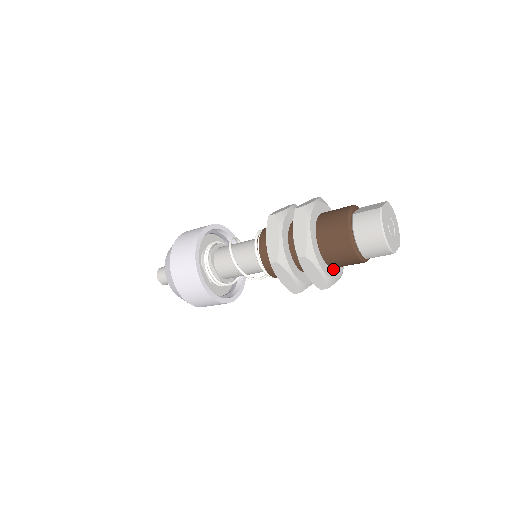
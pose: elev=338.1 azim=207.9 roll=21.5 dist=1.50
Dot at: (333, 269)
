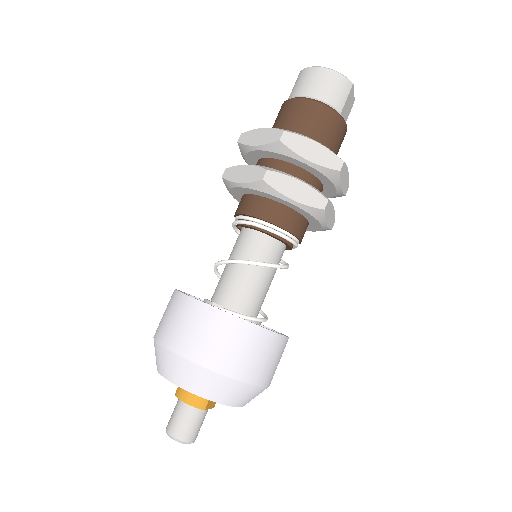
Dot at: occluded
